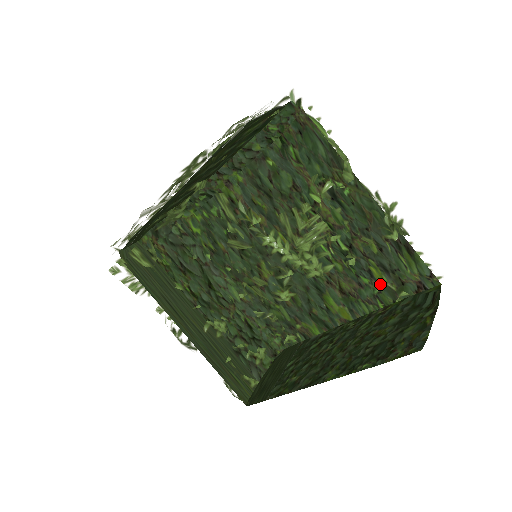
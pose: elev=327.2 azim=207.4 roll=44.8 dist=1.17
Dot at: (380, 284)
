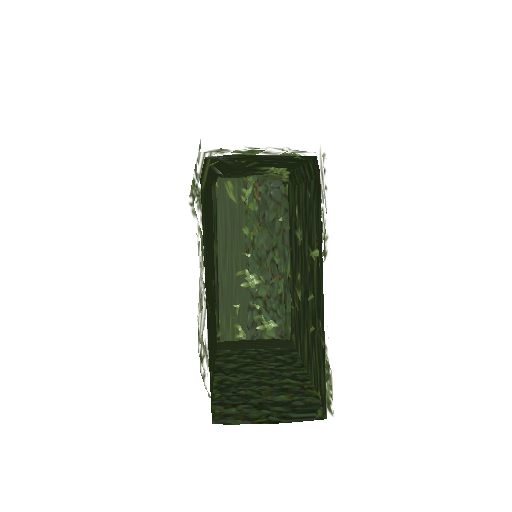
Dot at: (316, 367)
